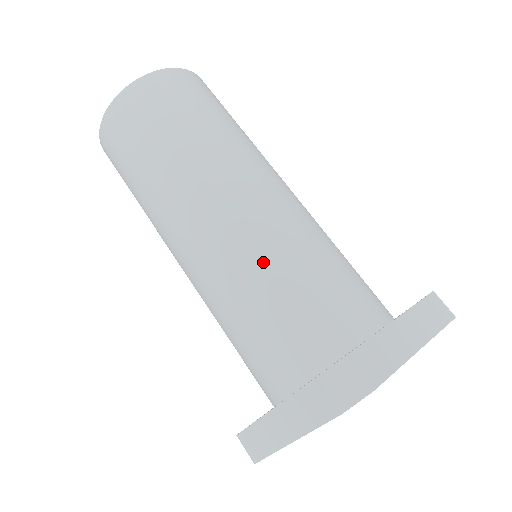
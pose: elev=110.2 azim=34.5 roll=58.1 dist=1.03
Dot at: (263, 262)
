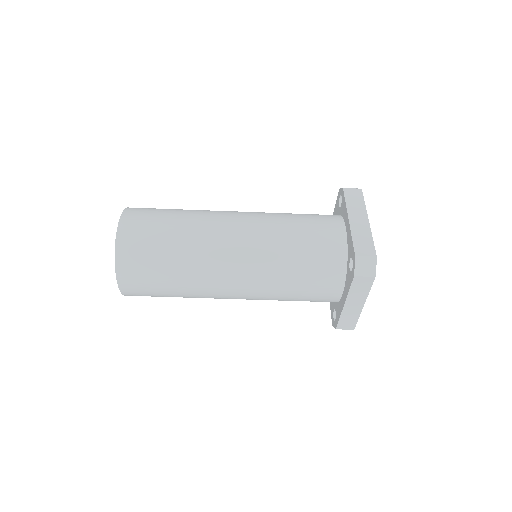
Dot at: (277, 258)
